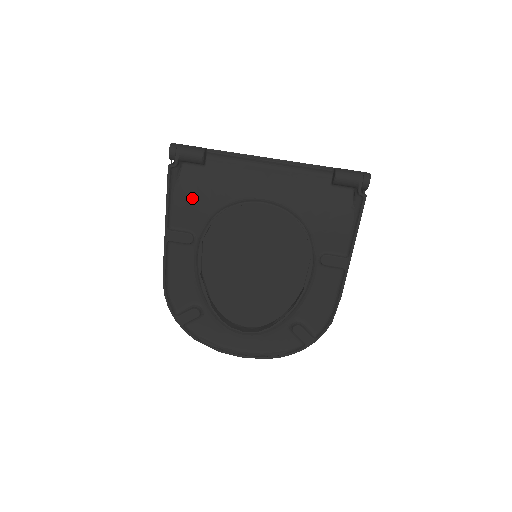
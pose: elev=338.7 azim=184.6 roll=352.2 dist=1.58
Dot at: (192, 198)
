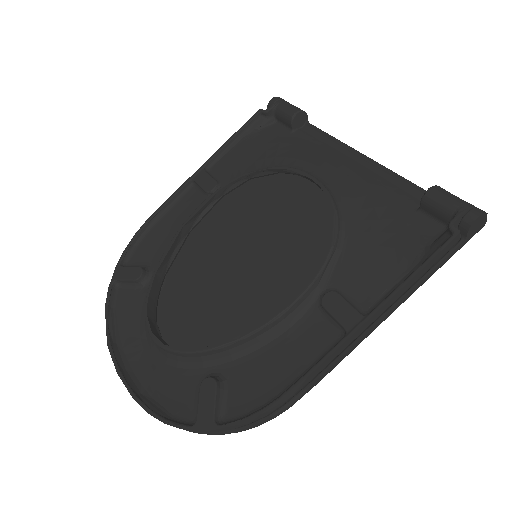
Dot at: (252, 150)
